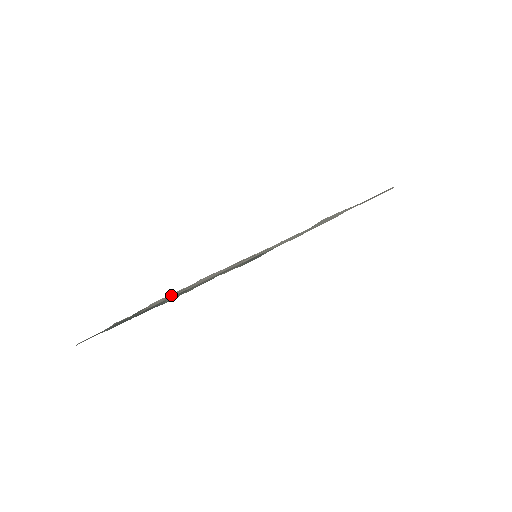
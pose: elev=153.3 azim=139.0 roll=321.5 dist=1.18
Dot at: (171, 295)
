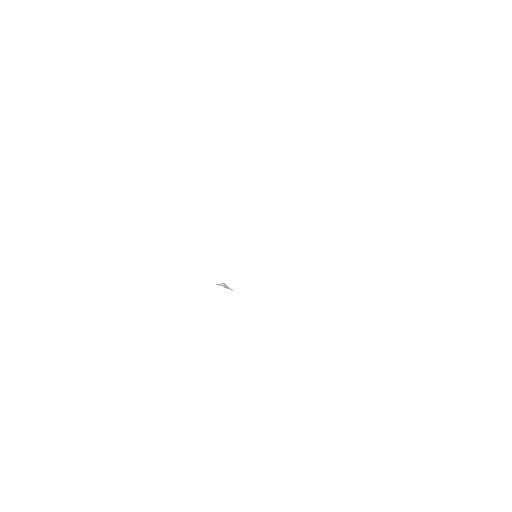
Dot at: occluded
